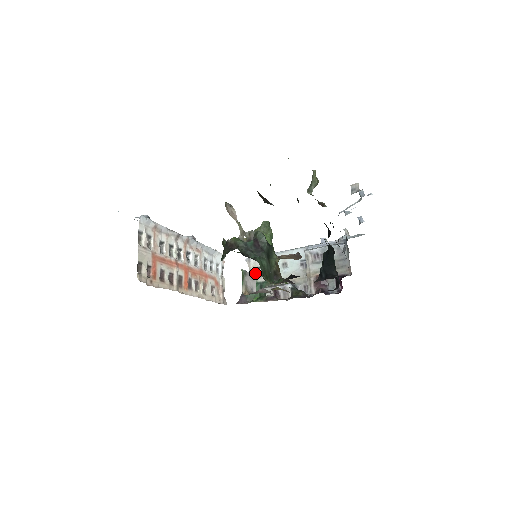
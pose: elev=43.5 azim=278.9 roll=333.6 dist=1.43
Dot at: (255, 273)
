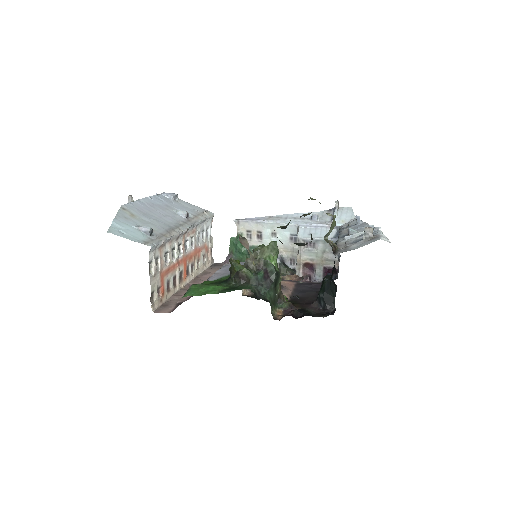
Dot at: (243, 236)
